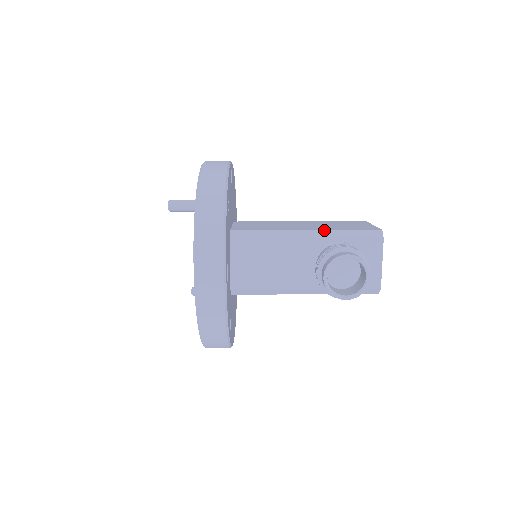
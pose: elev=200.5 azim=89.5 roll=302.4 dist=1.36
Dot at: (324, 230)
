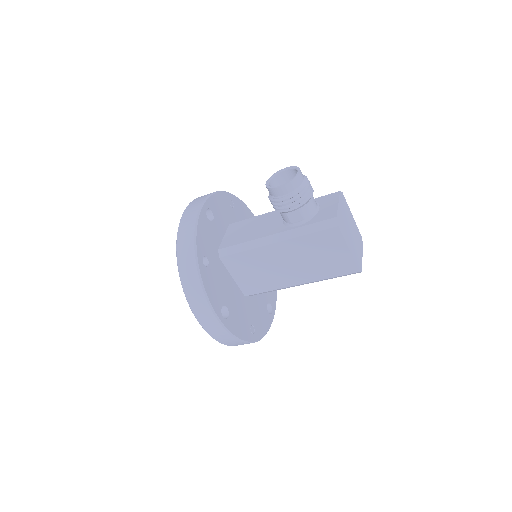
Dot at: occluded
